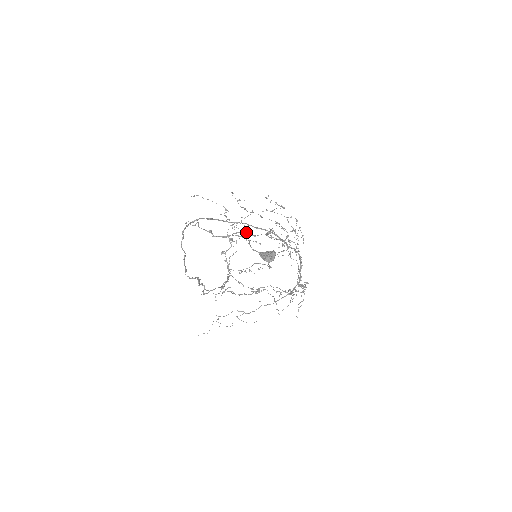
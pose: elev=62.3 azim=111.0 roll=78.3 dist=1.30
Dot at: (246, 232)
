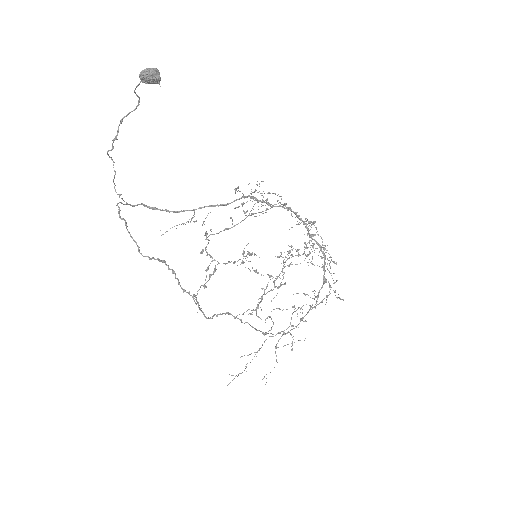
Dot at: (225, 229)
